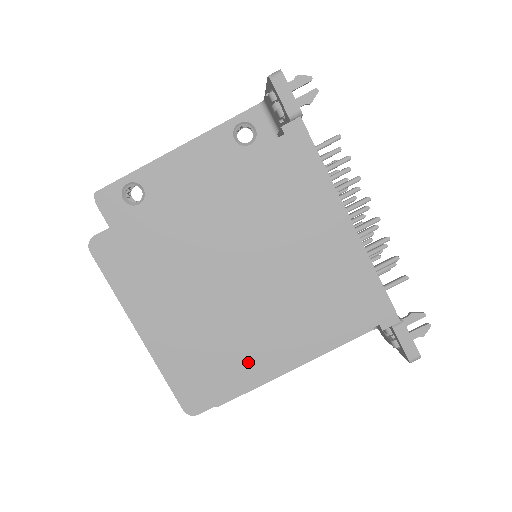
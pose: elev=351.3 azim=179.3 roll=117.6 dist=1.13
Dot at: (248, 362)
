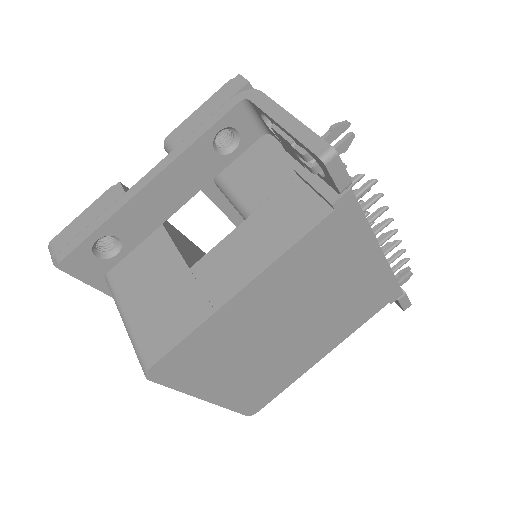
Dot at: (295, 369)
